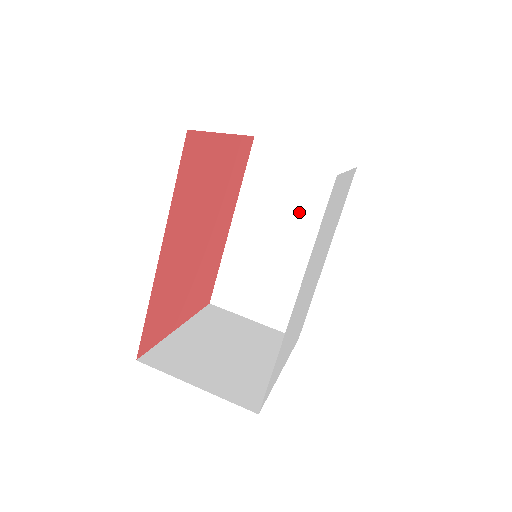
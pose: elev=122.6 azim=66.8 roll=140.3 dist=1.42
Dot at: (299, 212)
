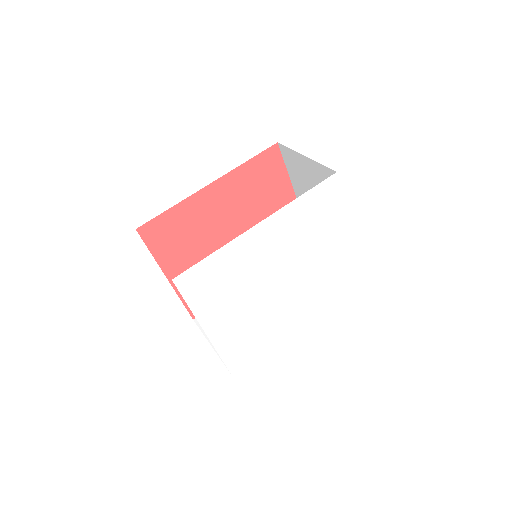
Dot at: occluded
